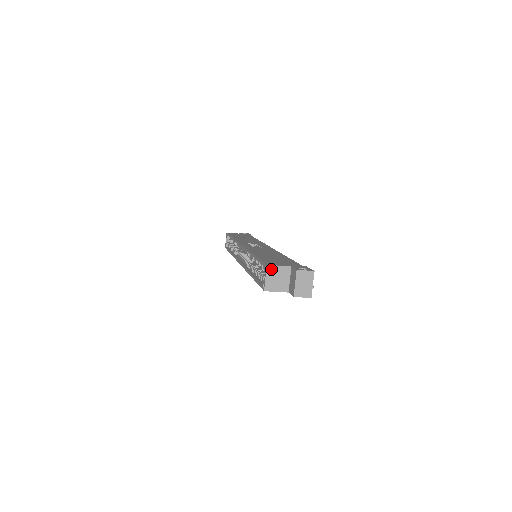
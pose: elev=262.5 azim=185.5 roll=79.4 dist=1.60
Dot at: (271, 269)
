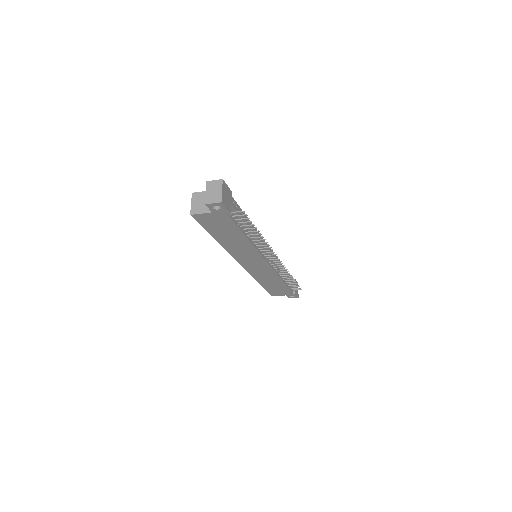
Dot at: (196, 196)
